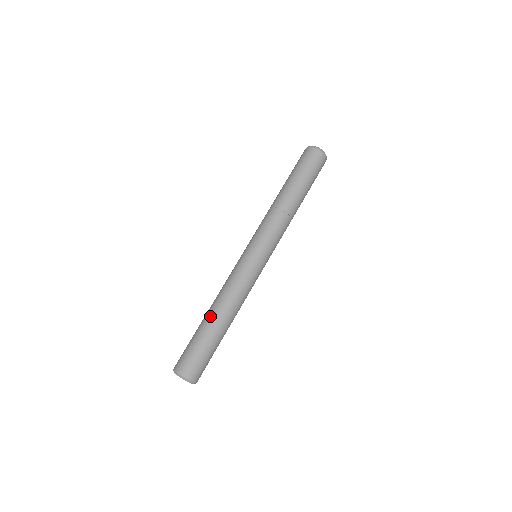
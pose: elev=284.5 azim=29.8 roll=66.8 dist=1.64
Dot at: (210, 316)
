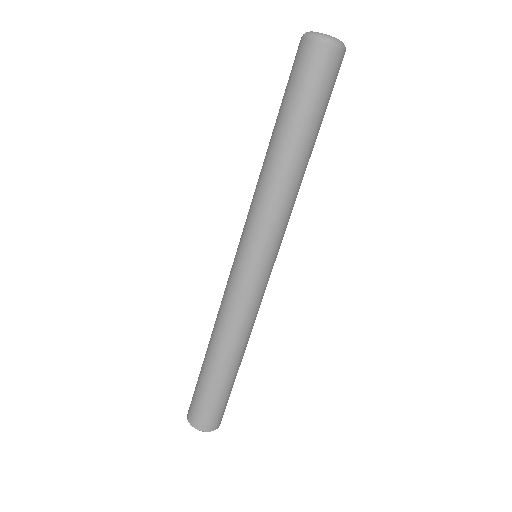
Dot at: (219, 362)
